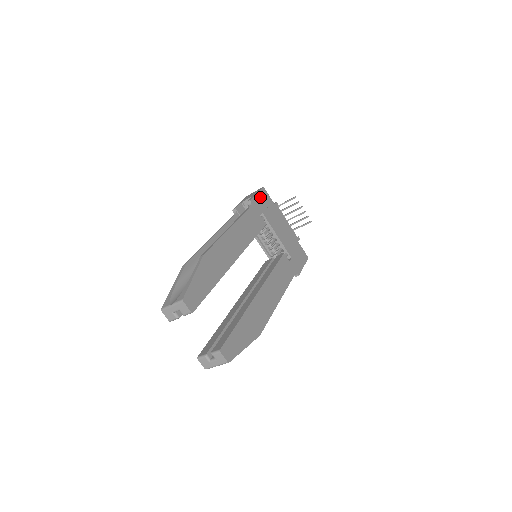
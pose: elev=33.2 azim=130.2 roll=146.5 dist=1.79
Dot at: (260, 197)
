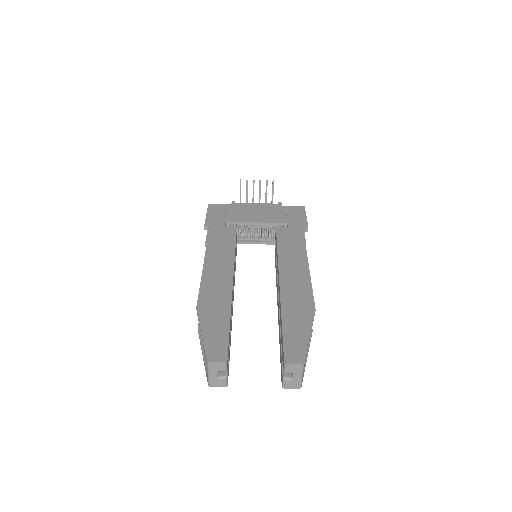
Dot at: (212, 214)
